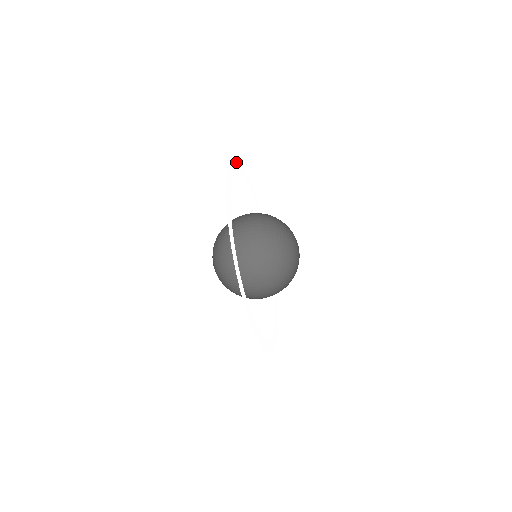
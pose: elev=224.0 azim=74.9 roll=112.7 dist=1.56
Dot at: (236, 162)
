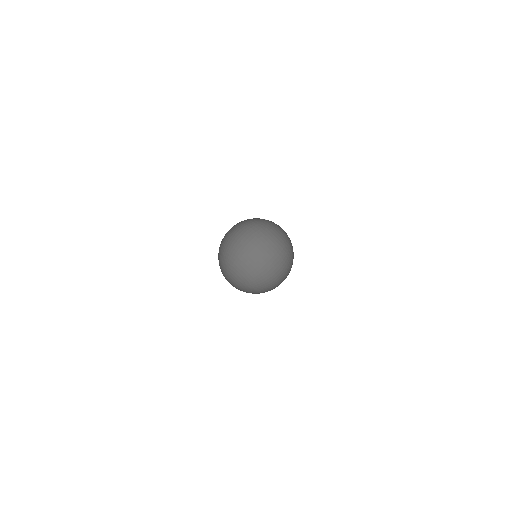
Dot at: occluded
